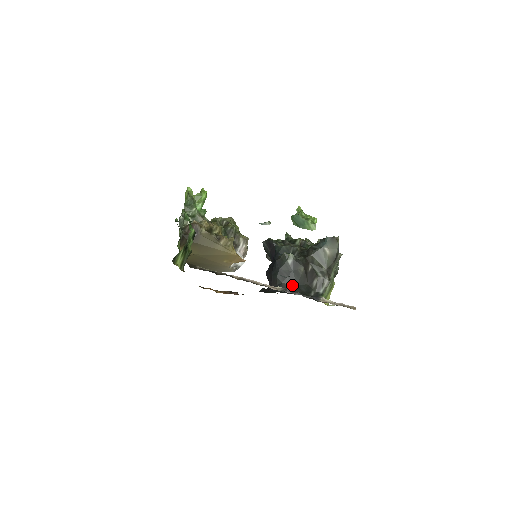
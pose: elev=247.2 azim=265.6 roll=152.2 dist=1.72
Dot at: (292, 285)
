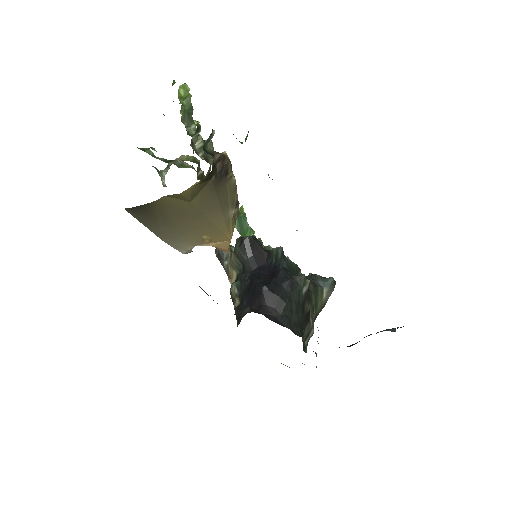
Dot at: (296, 323)
